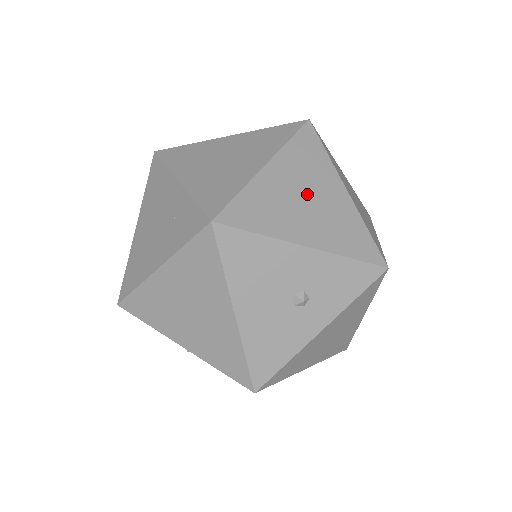
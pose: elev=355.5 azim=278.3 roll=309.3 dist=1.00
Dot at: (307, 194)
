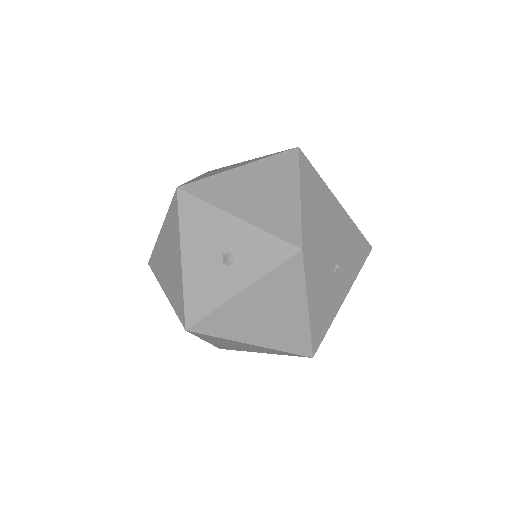
Dot at: (262, 188)
